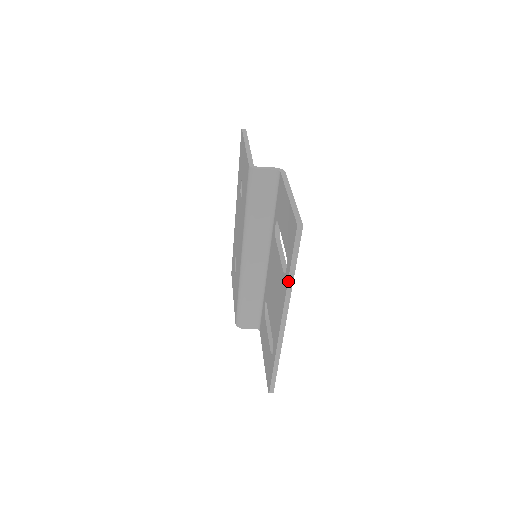
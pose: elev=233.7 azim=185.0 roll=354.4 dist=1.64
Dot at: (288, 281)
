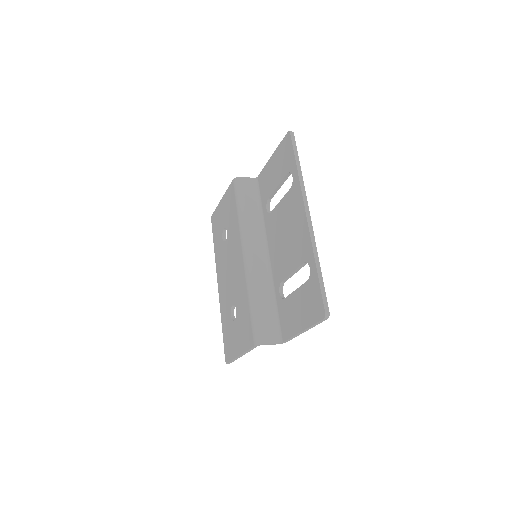
Dot at: (298, 173)
